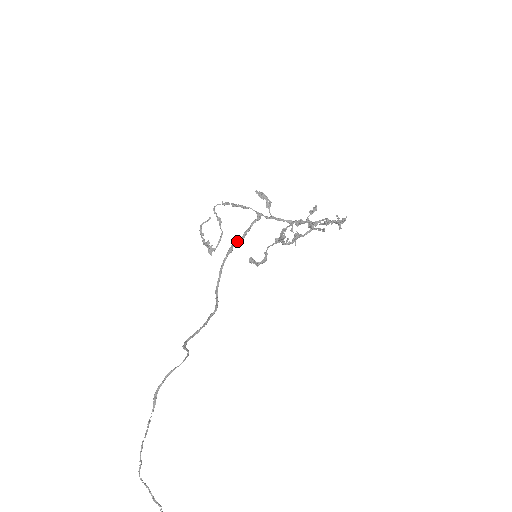
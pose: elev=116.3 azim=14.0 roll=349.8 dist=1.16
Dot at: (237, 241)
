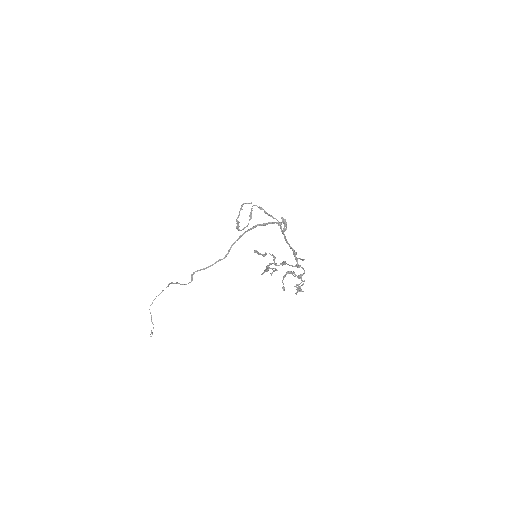
Dot at: (262, 224)
